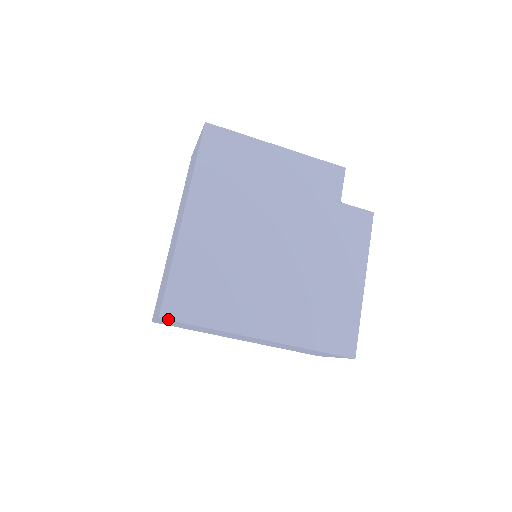
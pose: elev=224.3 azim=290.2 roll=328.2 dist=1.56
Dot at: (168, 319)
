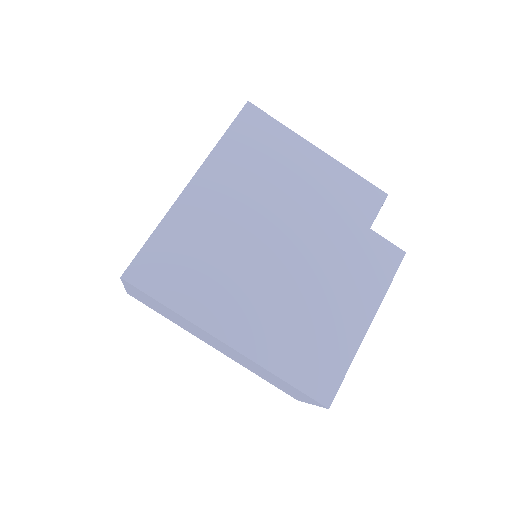
Dot at: (130, 282)
